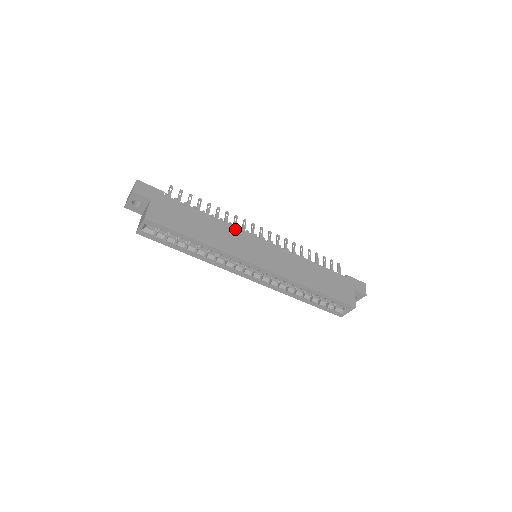
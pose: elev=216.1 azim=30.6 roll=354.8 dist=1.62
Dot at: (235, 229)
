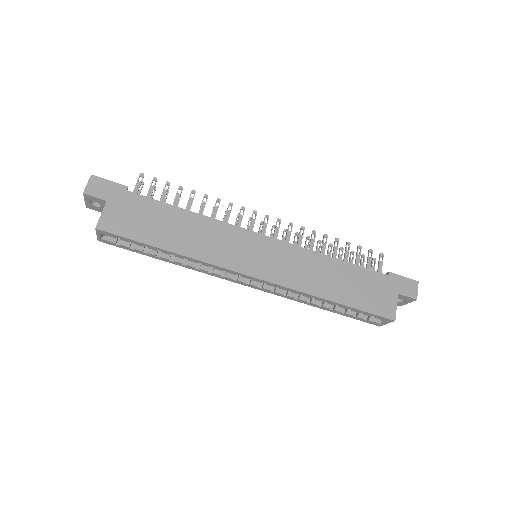
Dot at: (223, 225)
